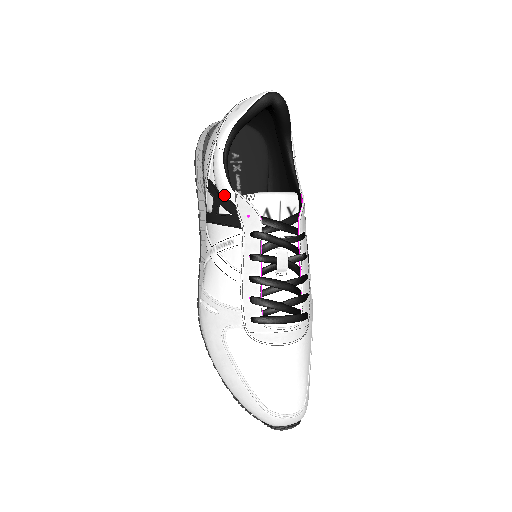
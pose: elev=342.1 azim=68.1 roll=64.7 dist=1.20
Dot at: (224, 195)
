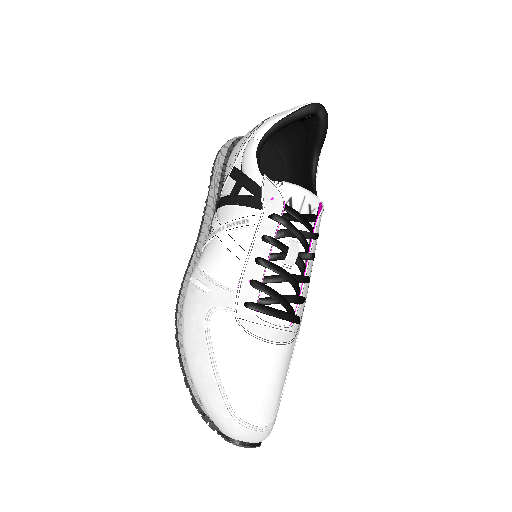
Dot at: (250, 177)
